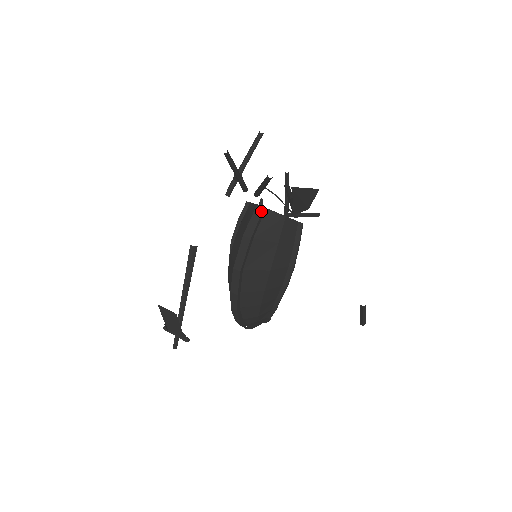
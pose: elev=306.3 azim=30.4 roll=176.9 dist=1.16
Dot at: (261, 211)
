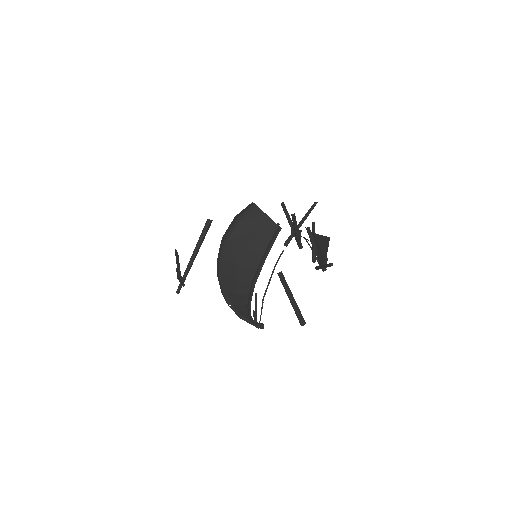
Dot at: (252, 205)
